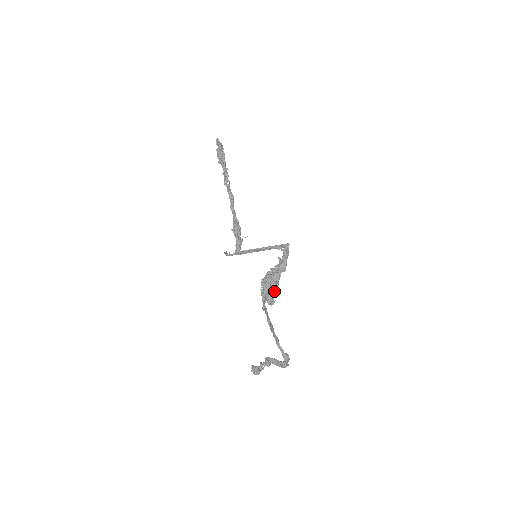
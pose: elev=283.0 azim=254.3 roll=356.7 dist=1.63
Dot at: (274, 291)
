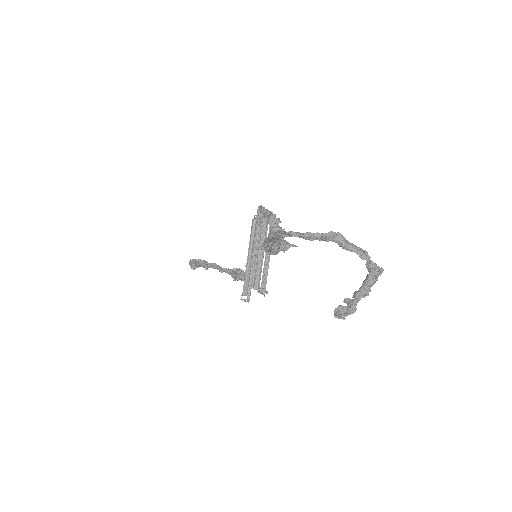
Dot at: occluded
